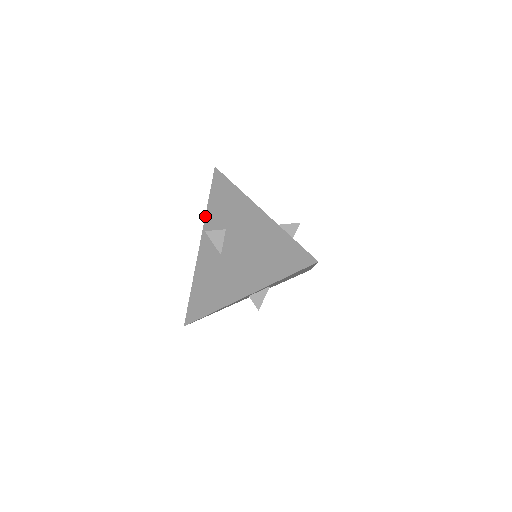
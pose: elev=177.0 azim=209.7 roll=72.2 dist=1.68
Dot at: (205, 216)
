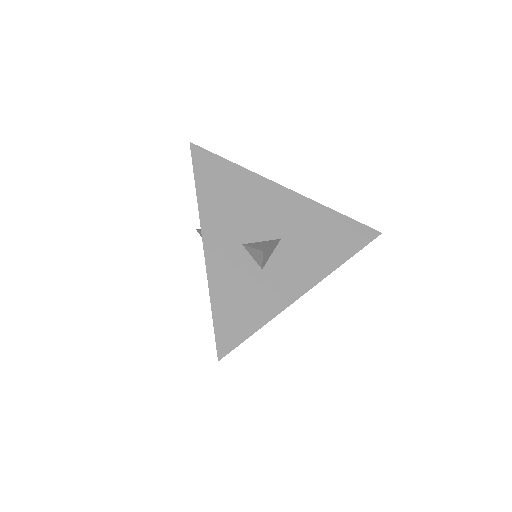
Dot at: occluded
